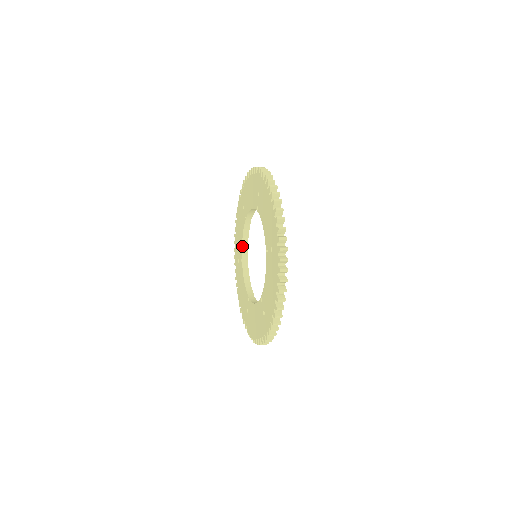
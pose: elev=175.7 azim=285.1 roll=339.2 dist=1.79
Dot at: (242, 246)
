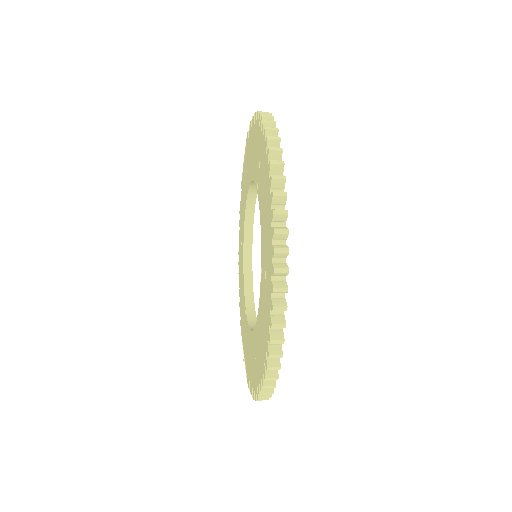
Dot at: (244, 226)
